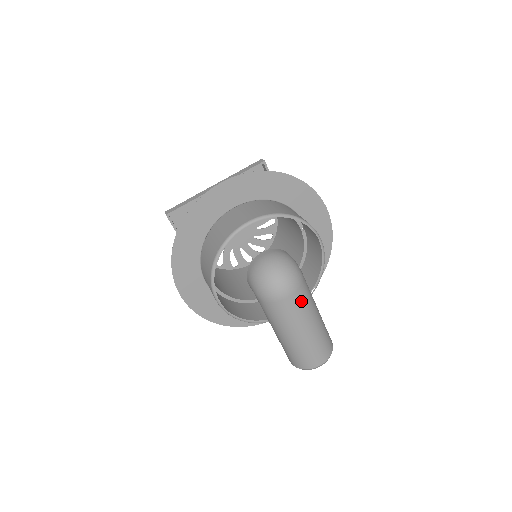
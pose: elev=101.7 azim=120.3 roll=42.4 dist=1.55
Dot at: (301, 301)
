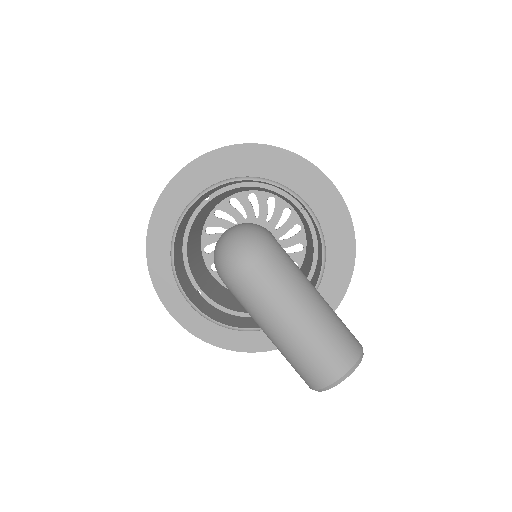
Dot at: (274, 276)
